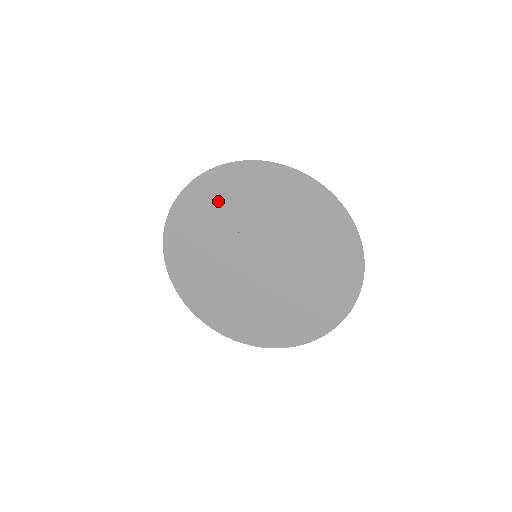
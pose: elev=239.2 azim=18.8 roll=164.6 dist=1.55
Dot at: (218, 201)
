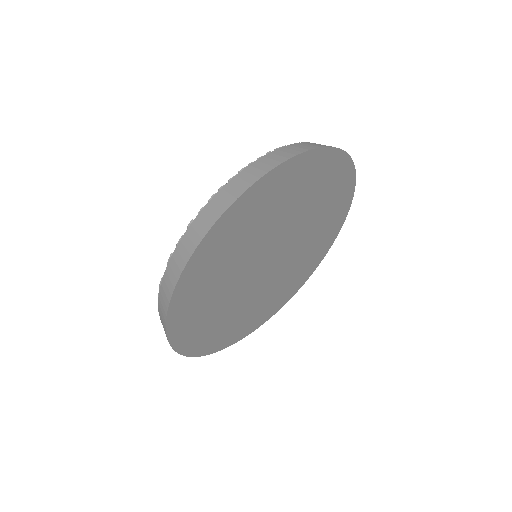
Dot at: (221, 256)
